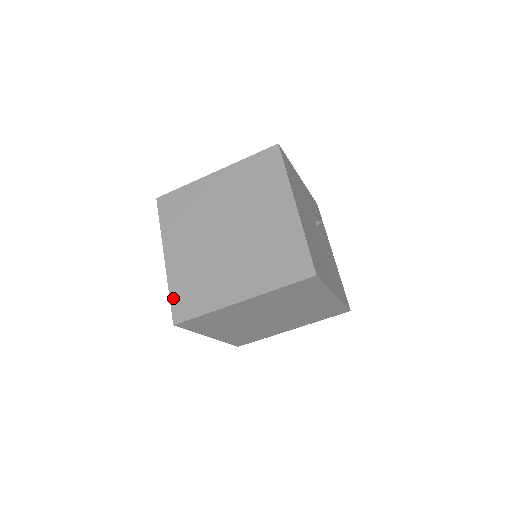
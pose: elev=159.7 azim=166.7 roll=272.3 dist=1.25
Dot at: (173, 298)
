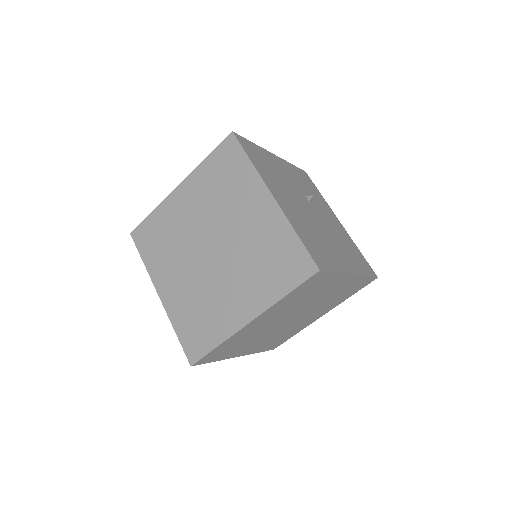
Dot at: (181, 337)
